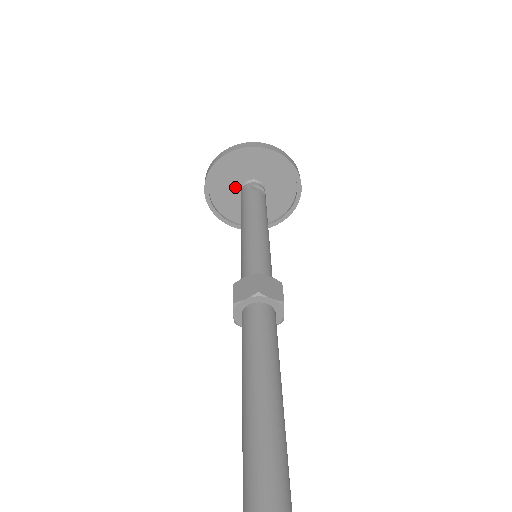
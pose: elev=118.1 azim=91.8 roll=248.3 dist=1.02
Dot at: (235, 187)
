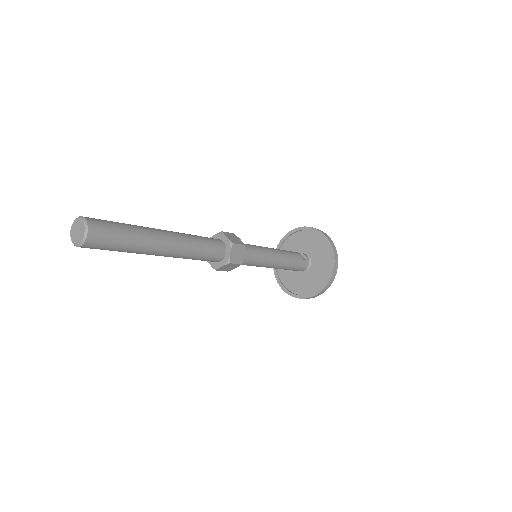
Dot at: occluded
